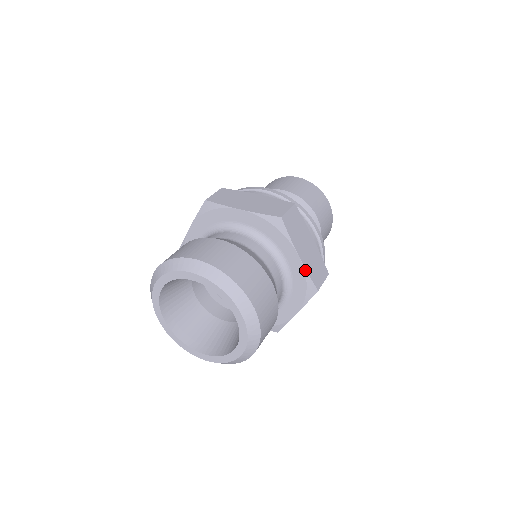
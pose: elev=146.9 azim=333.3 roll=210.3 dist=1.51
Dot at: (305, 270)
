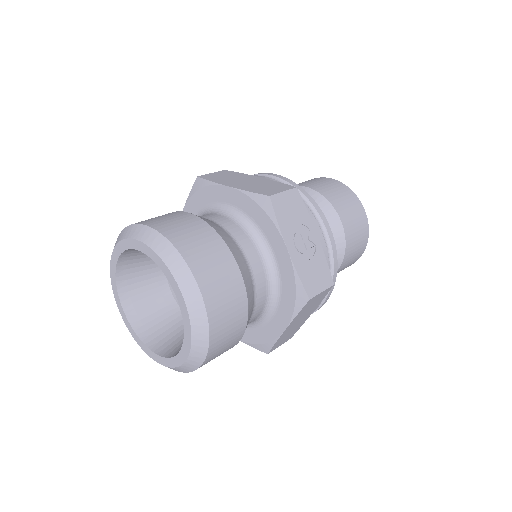
Dot at: (242, 191)
